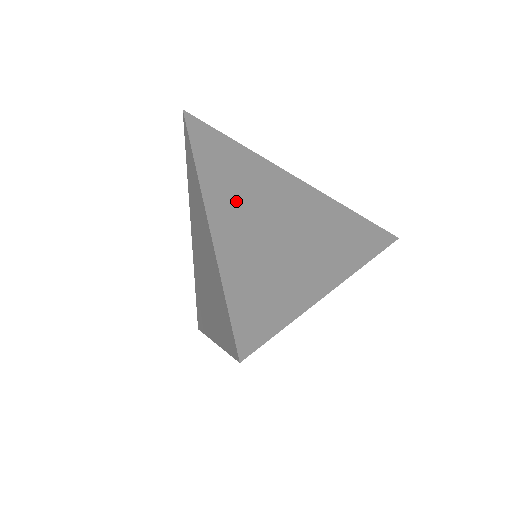
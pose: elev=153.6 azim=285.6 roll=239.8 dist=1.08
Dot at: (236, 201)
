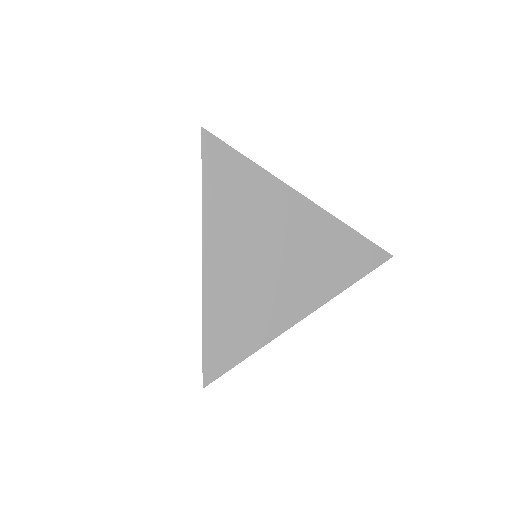
Dot at: (233, 241)
